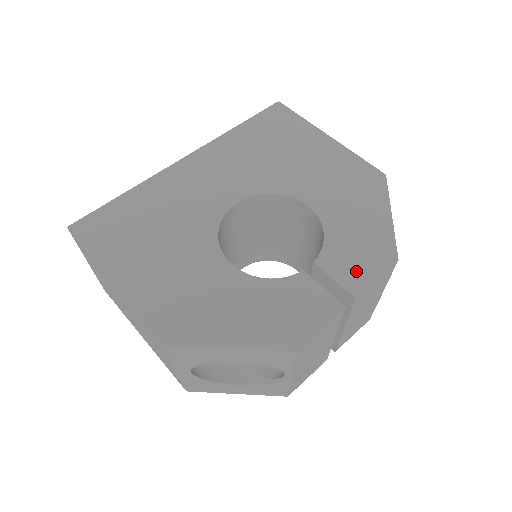
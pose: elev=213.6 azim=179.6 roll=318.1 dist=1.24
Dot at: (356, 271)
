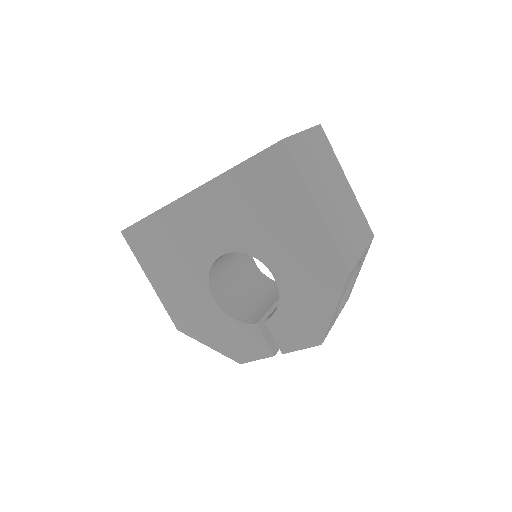
Dot at: (289, 339)
